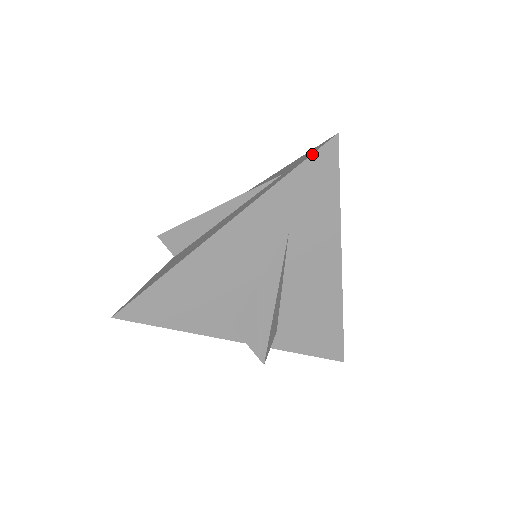
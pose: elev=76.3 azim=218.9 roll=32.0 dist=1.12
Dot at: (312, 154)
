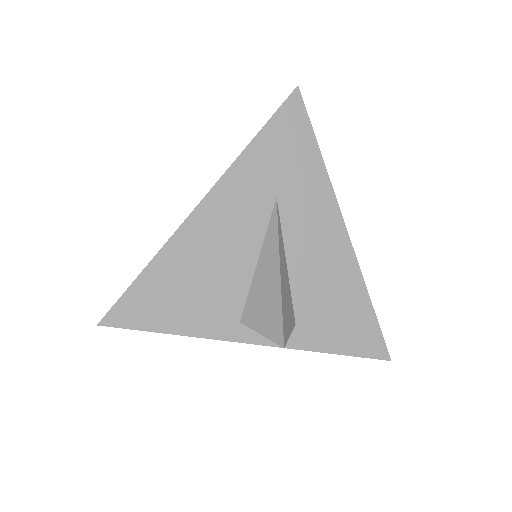
Dot at: (278, 109)
